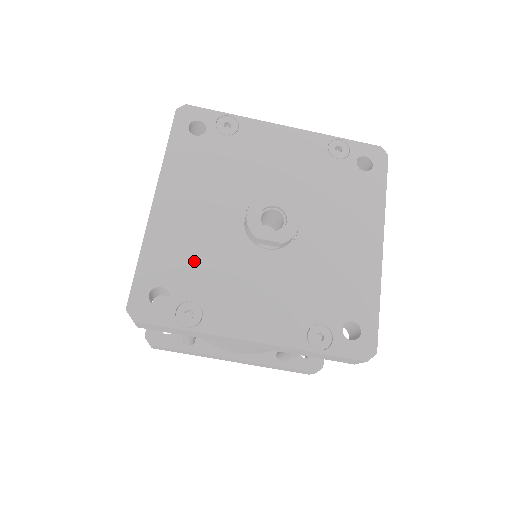
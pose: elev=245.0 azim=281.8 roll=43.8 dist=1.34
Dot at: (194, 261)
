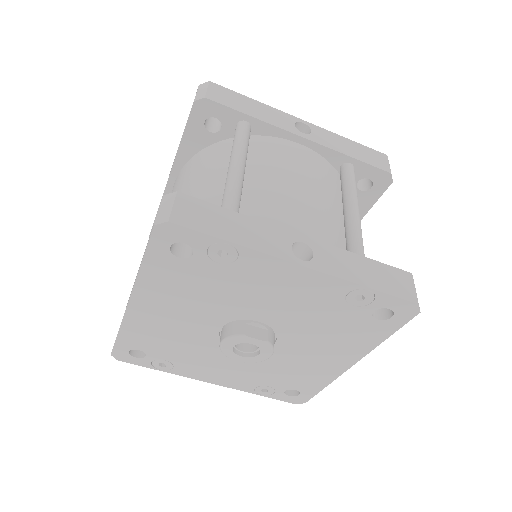
Dot at: (168, 343)
